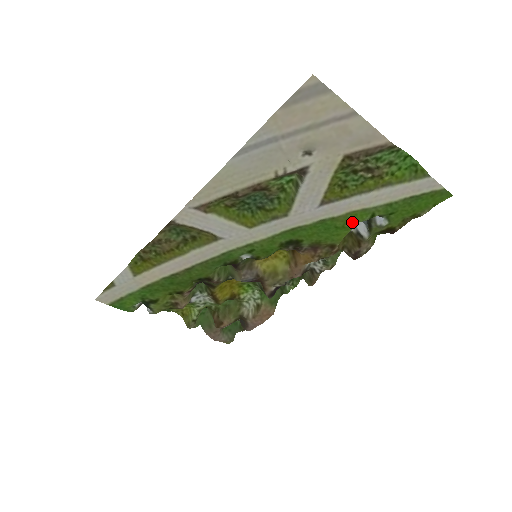
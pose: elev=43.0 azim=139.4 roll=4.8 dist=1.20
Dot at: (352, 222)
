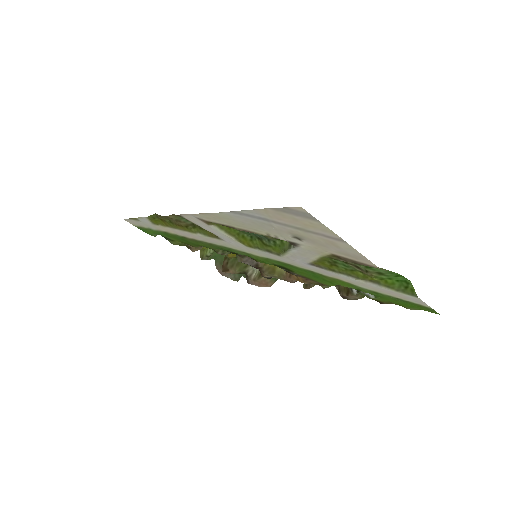
Dot at: (339, 284)
